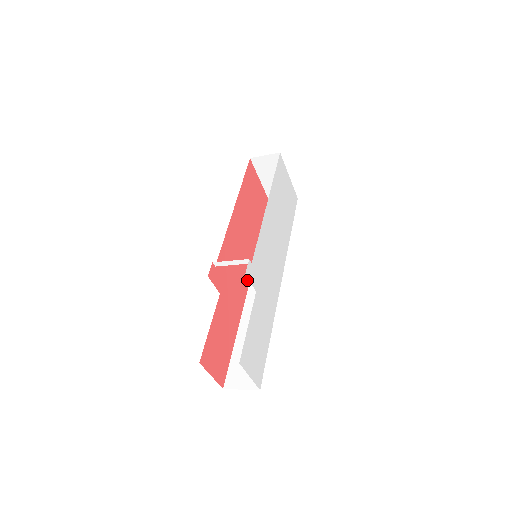
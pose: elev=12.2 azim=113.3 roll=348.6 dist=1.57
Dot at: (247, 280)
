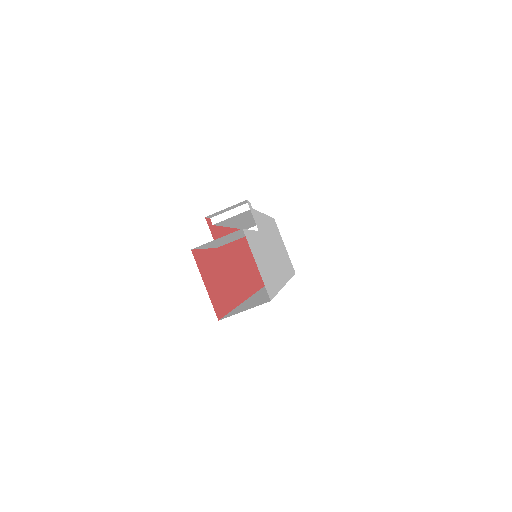
Dot at: (246, 291)
